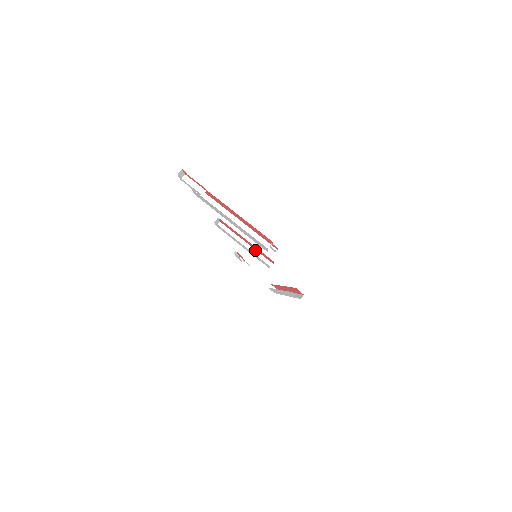
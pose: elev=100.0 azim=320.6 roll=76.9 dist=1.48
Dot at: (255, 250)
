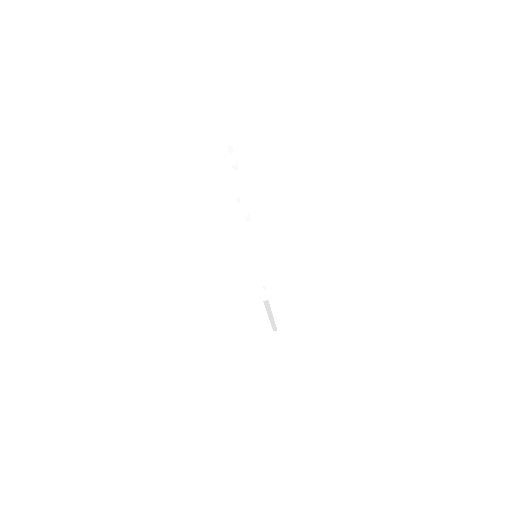
Dot at: occluded
